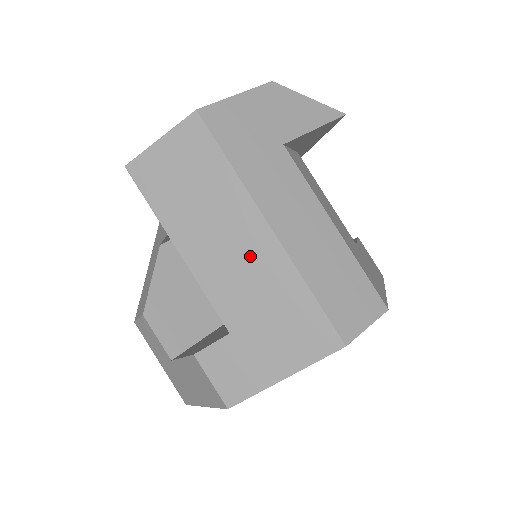
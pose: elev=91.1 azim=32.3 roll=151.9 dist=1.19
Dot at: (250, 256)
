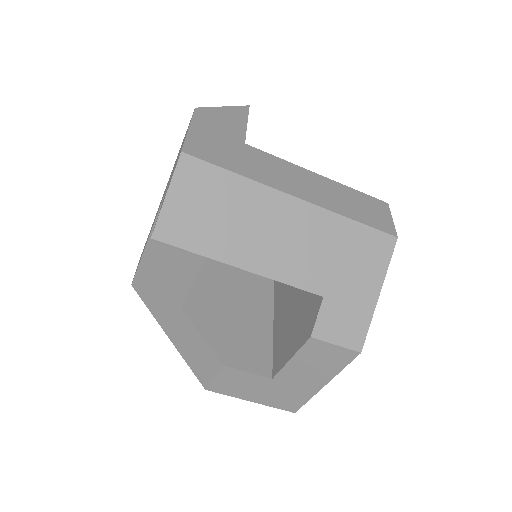
Dot at: (298, 229)
